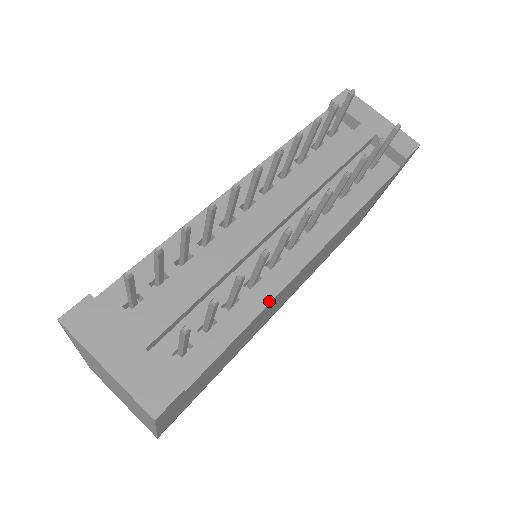
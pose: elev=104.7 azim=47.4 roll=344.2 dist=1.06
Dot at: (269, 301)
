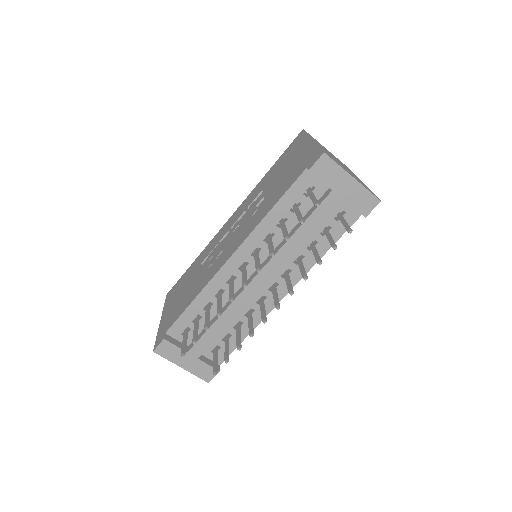
Dot at: (260, 322)
